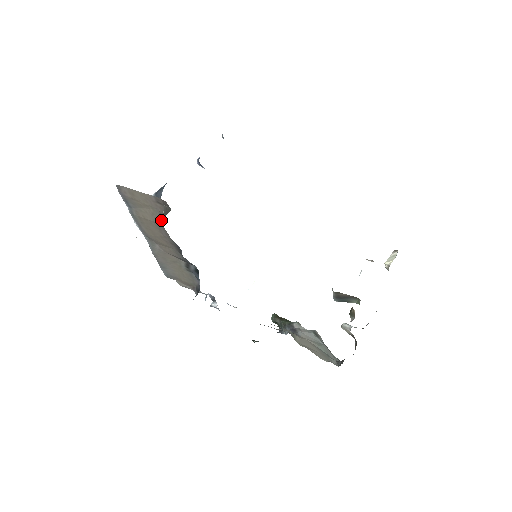
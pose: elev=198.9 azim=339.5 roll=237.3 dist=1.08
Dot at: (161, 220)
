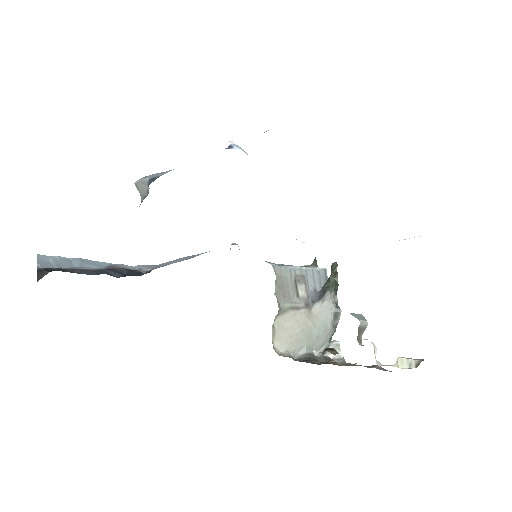
Dot at: occluded
